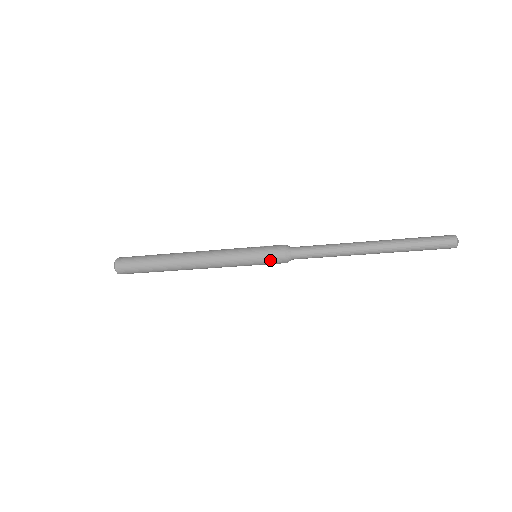
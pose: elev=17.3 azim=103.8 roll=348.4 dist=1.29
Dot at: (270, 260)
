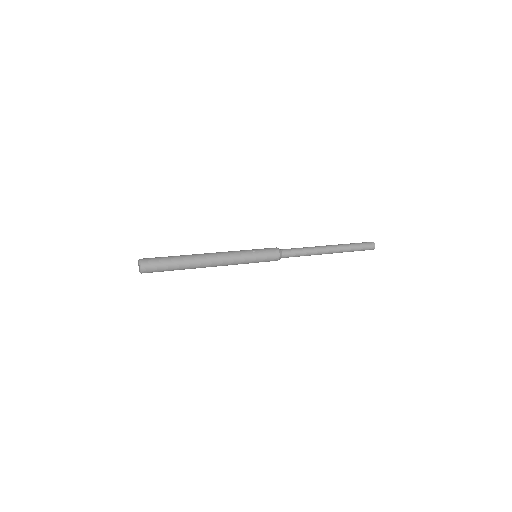
Dot at: (268, 261)
